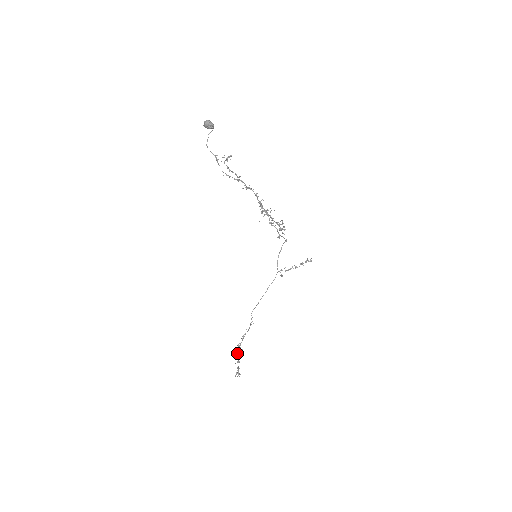
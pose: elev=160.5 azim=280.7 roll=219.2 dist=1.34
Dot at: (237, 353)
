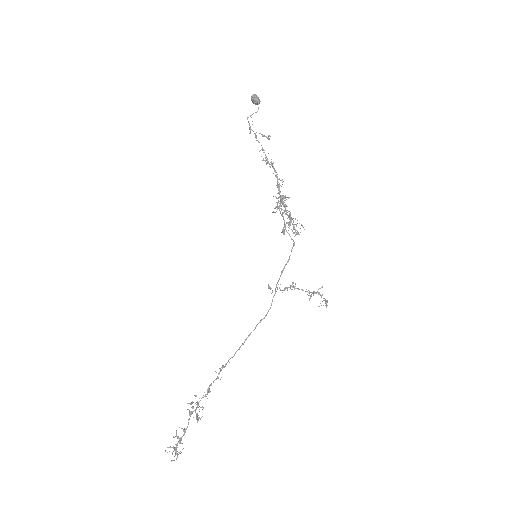
Dot at: (190, 411)
